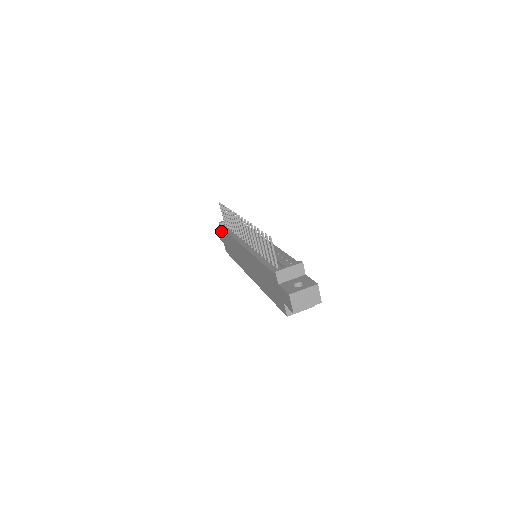
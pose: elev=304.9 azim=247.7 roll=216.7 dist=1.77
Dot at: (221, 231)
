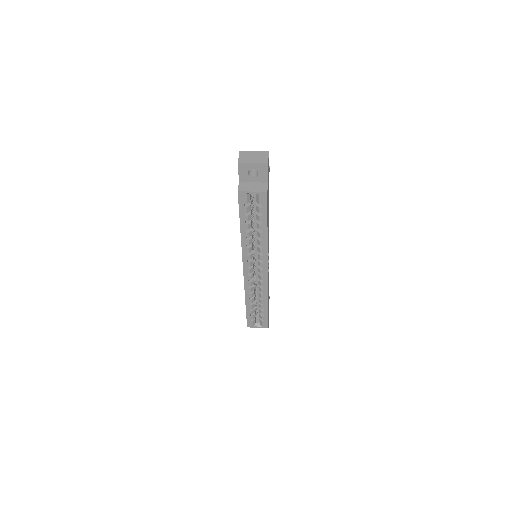
Dot at: occluded
